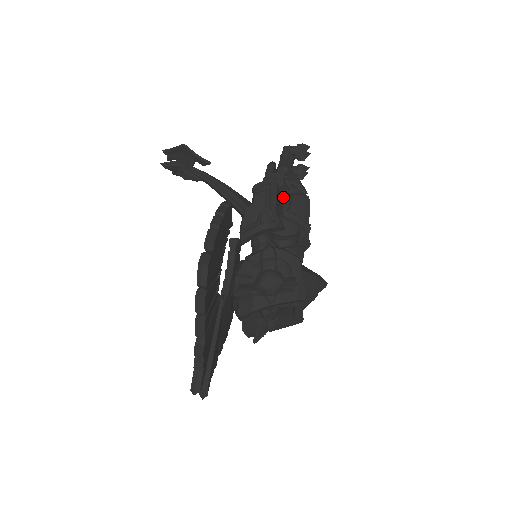
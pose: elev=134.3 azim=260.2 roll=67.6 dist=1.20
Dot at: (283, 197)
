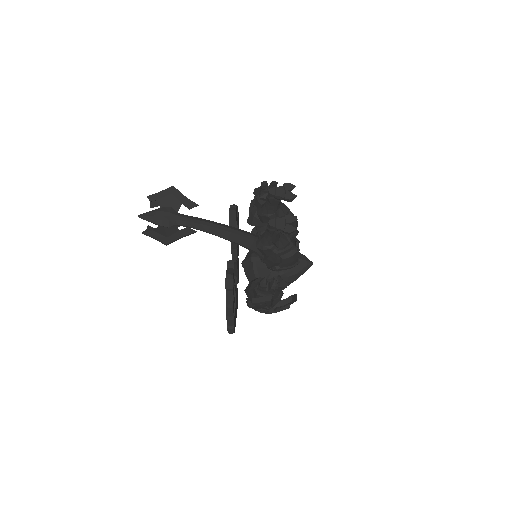
Dot at: occluded
